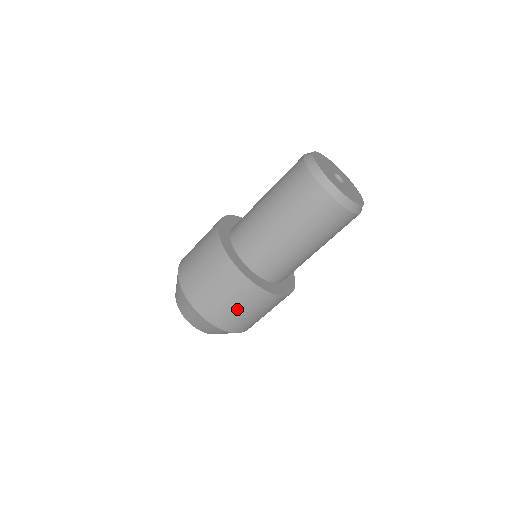
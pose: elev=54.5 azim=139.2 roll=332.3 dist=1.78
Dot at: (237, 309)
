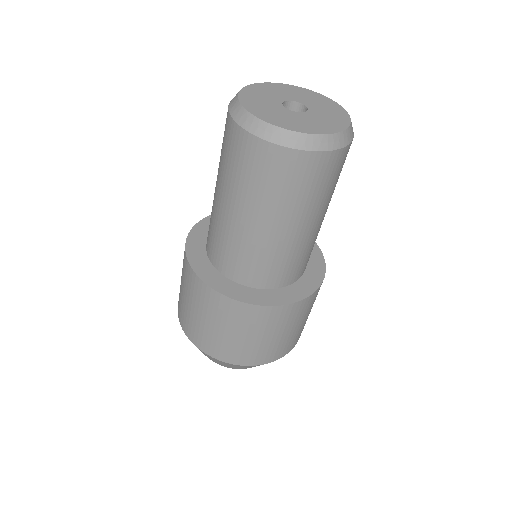
Dot at: (287, 334)
